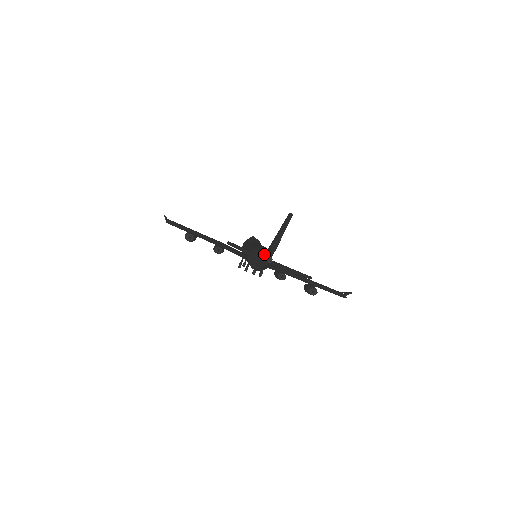
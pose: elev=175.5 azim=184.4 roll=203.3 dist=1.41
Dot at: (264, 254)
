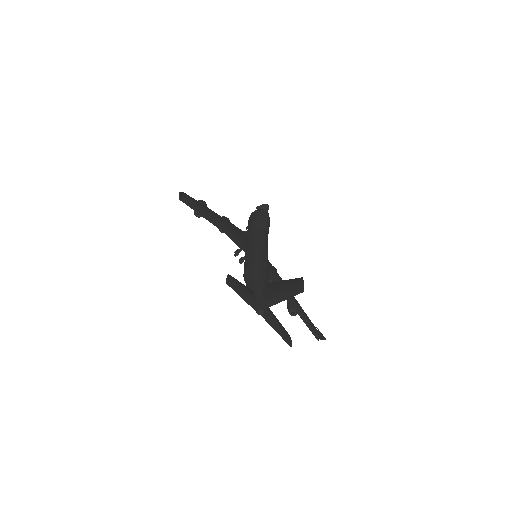
Dot at: (259, 295)
